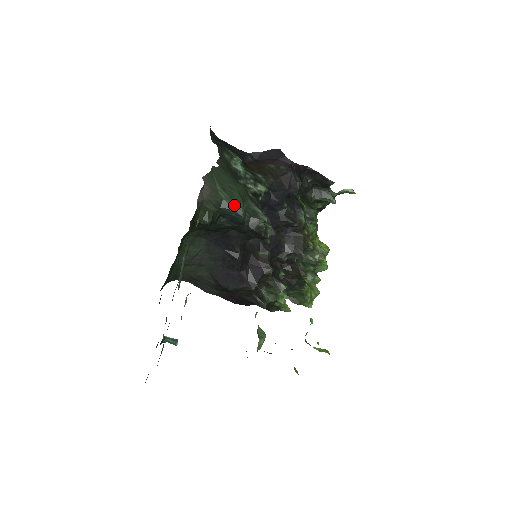
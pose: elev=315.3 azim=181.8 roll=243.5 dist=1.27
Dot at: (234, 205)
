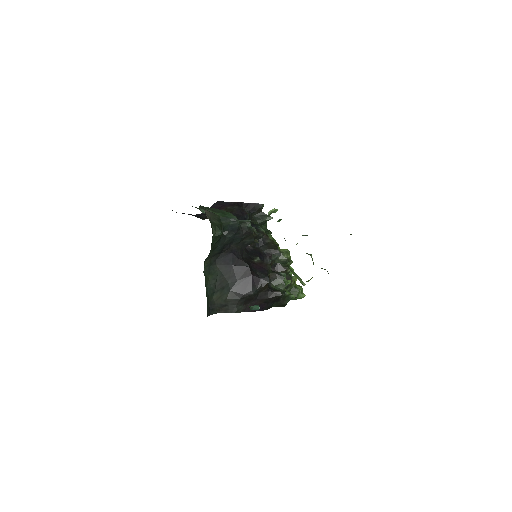
Dot at: (228, 216)
